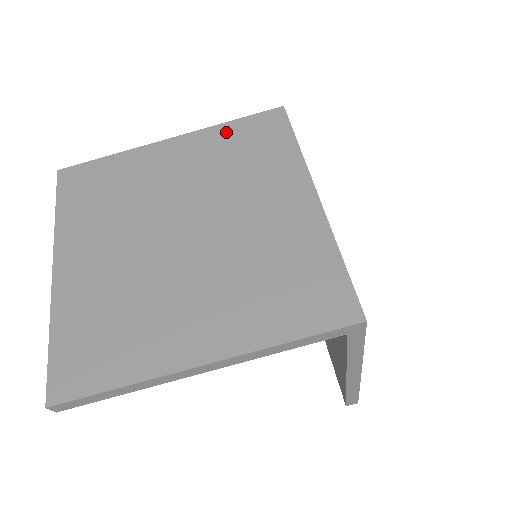
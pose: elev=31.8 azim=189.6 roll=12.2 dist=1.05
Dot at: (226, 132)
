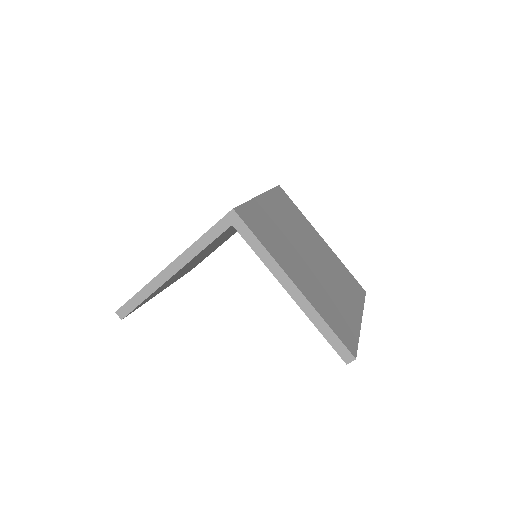
Dot at: occluded
